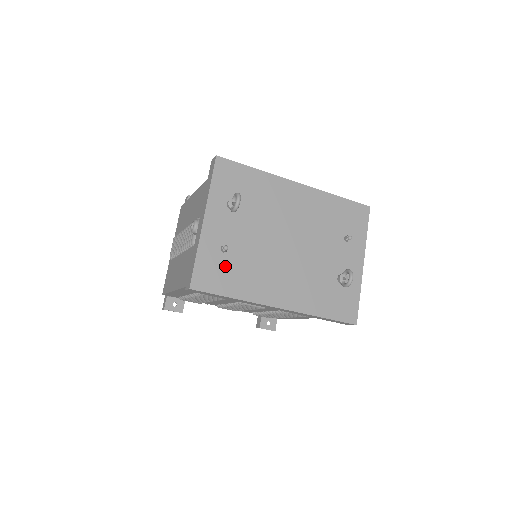
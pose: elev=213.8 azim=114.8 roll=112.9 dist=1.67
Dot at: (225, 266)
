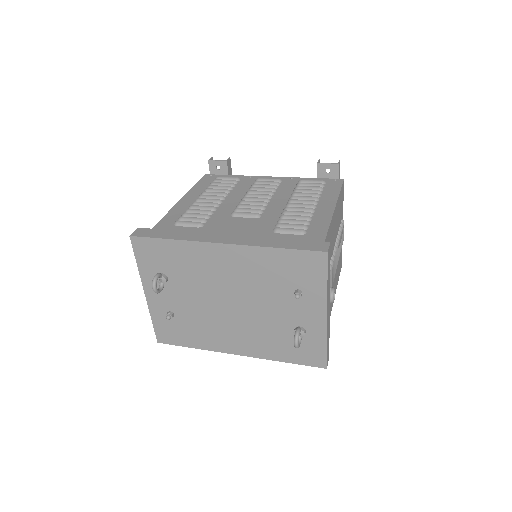
Dot at: (177, 326)
